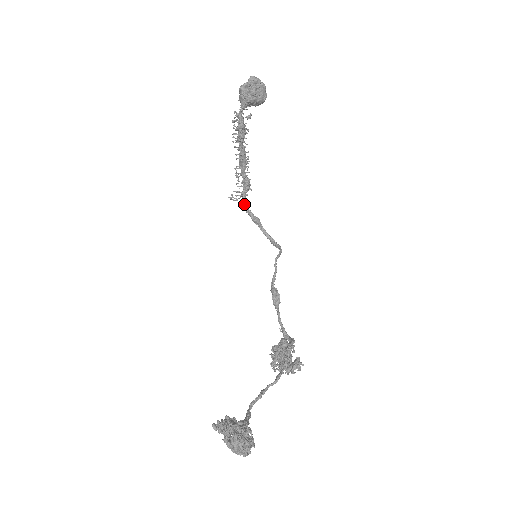
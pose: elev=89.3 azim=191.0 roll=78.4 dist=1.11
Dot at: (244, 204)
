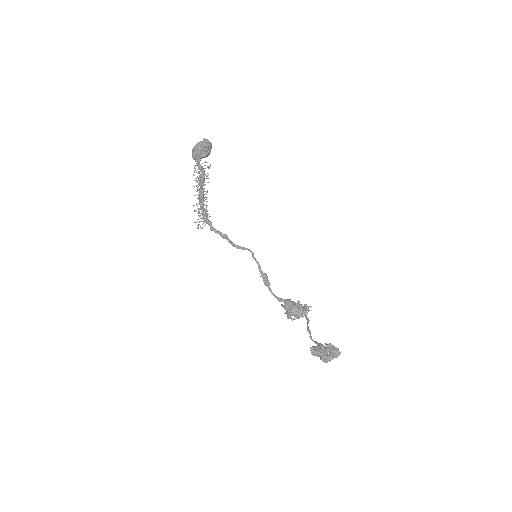
Dot at: (214, 228)
